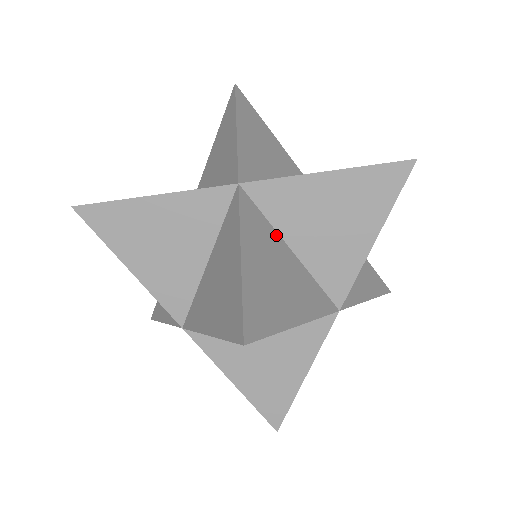
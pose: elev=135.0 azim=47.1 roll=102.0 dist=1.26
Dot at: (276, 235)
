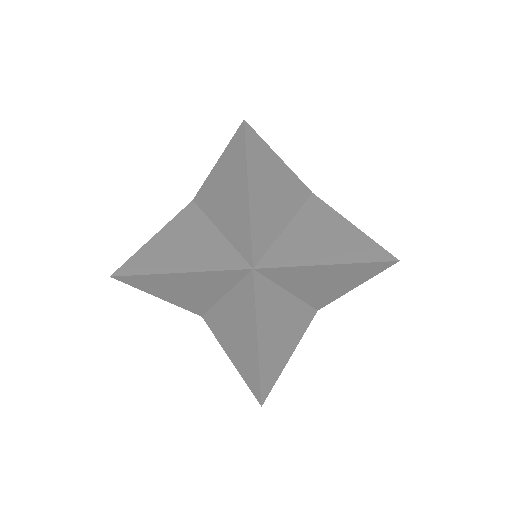
Dot at: (209, 224)
